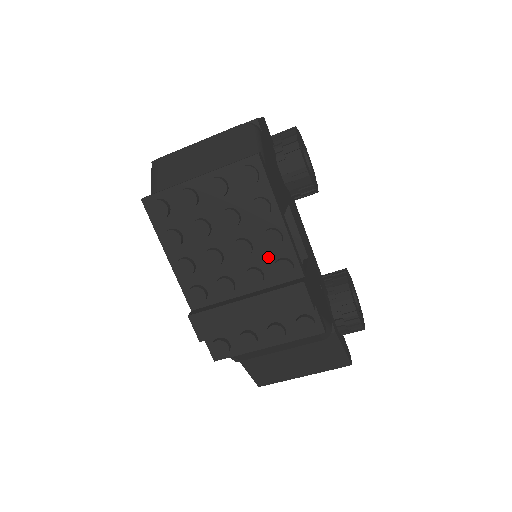
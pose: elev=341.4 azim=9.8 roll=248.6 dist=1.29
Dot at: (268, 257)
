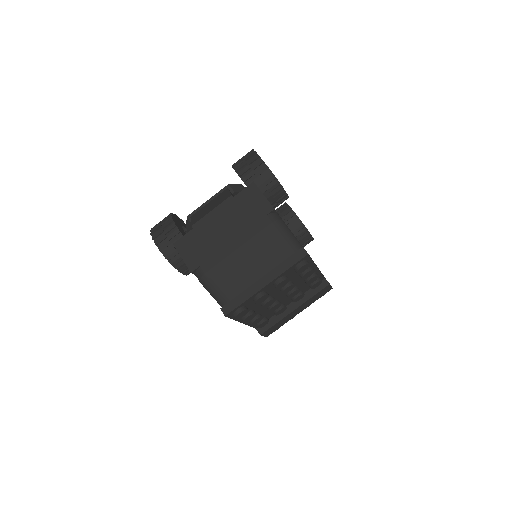
Dot at: (306, 284)
